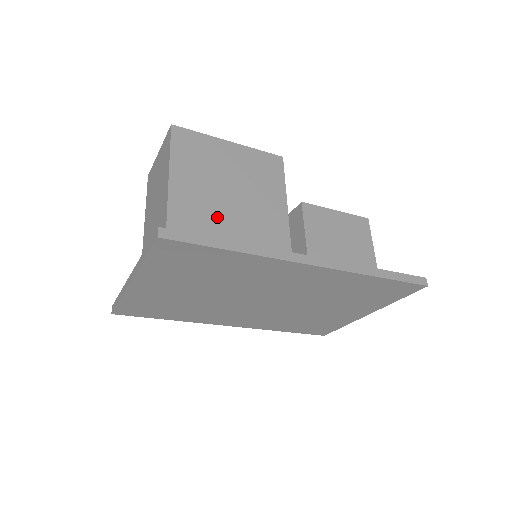
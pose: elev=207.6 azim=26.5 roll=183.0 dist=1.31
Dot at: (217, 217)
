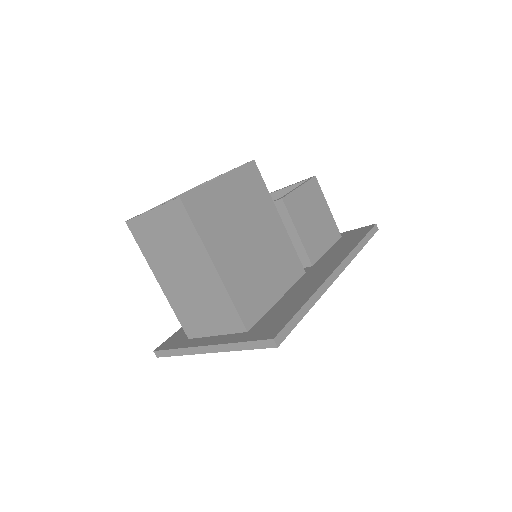
Dot at: (252, 266)
